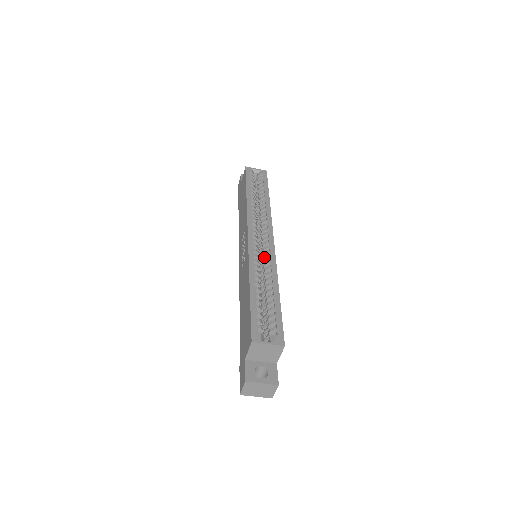
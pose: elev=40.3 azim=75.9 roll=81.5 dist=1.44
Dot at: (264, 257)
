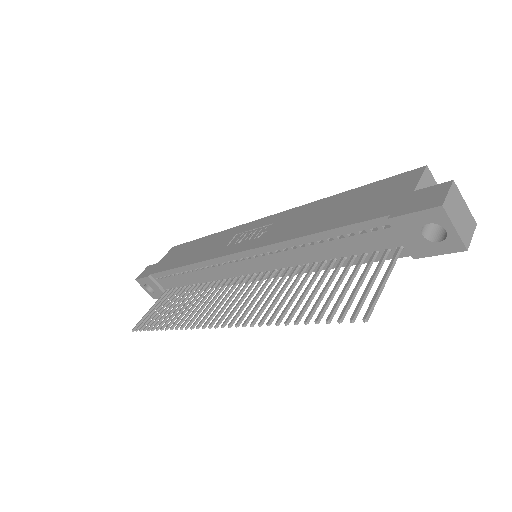
Dot at: occluded
